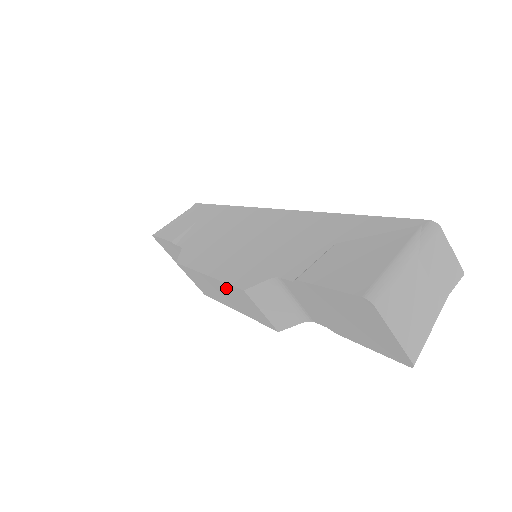
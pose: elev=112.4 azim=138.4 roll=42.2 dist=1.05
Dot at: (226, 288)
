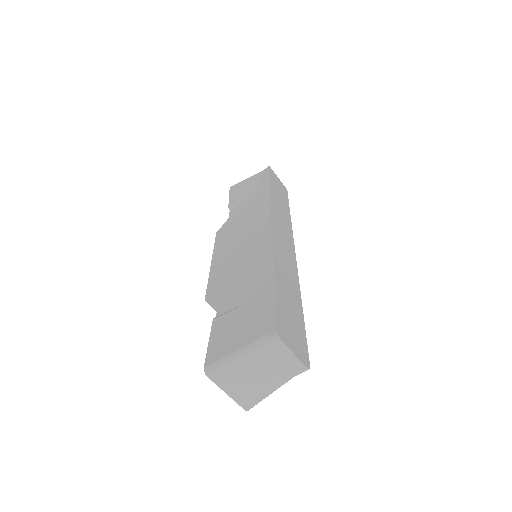
Dot at: occluded
